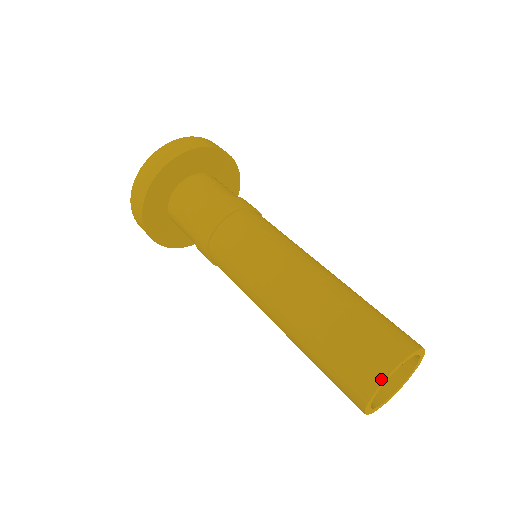
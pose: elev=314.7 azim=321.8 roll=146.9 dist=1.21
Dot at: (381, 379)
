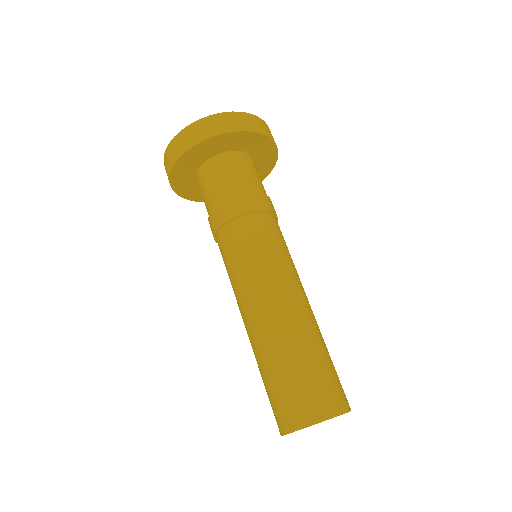
Dot at: (309, 423)
